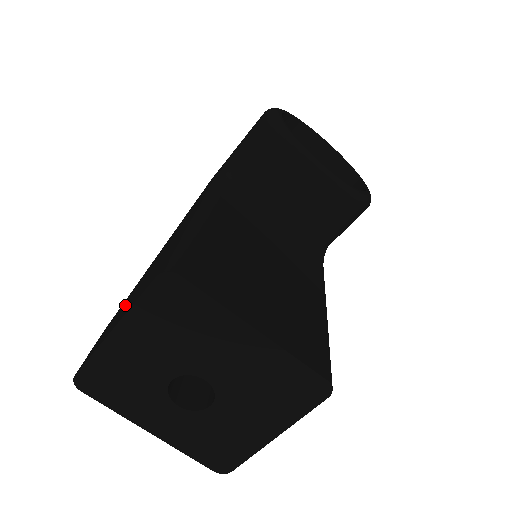
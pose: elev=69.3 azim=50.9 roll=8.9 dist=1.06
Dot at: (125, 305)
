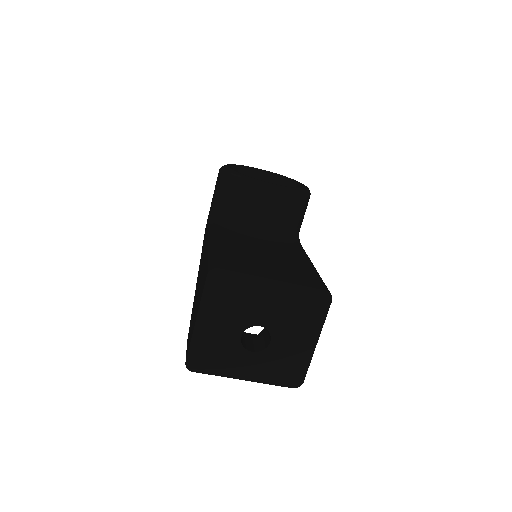
Dot at: (194, 313)
